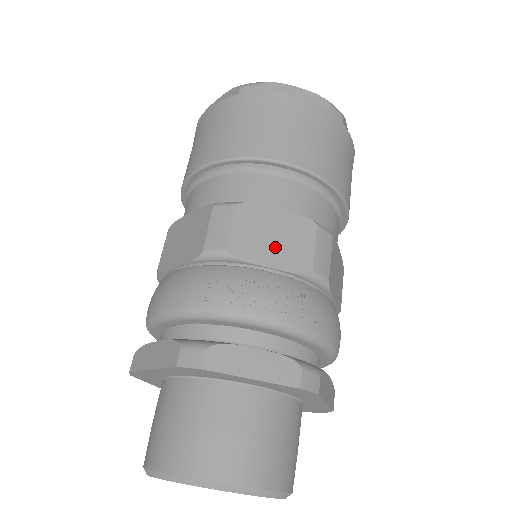
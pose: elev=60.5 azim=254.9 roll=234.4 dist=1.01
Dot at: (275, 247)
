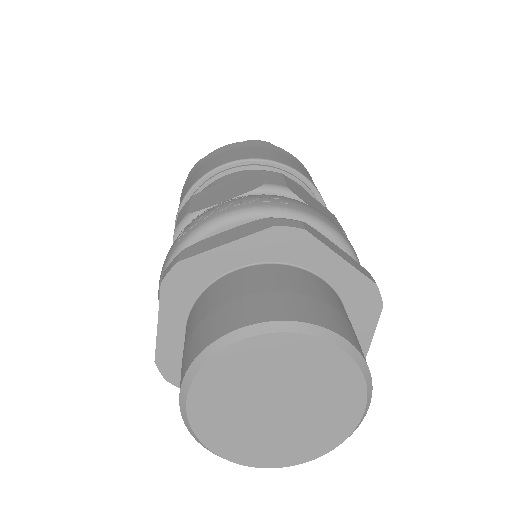
Dot at: (228, 193)
